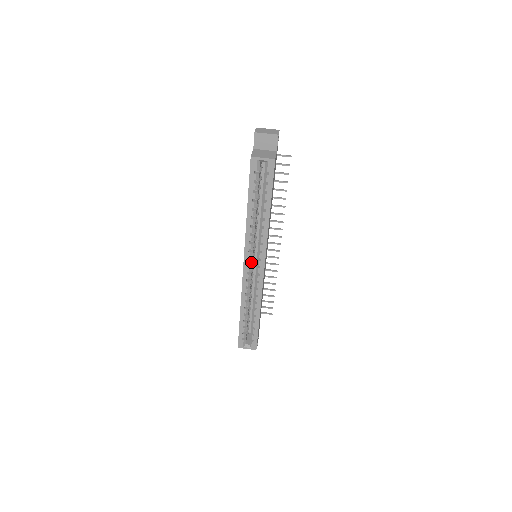
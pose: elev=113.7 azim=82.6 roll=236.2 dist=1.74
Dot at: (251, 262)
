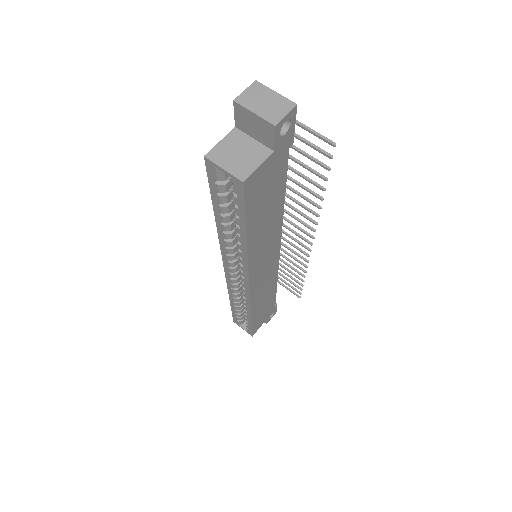
Dot at: (234, 270)
